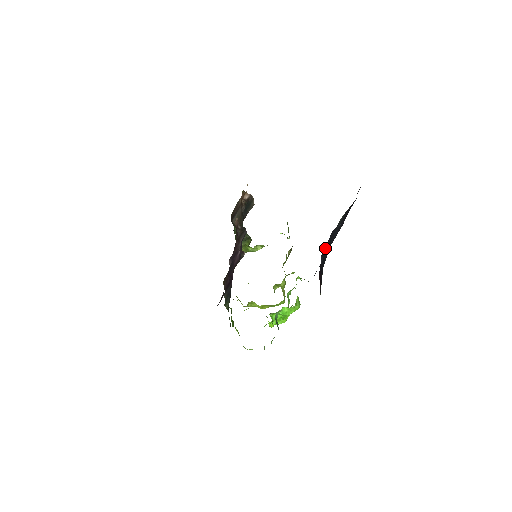
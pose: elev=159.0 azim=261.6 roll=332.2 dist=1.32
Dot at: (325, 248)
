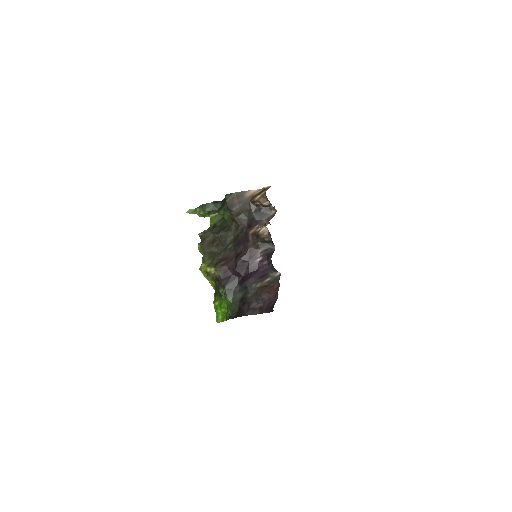
Dot at: occluded
